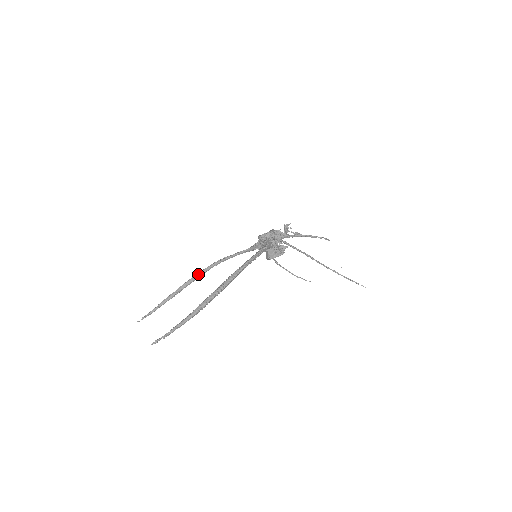
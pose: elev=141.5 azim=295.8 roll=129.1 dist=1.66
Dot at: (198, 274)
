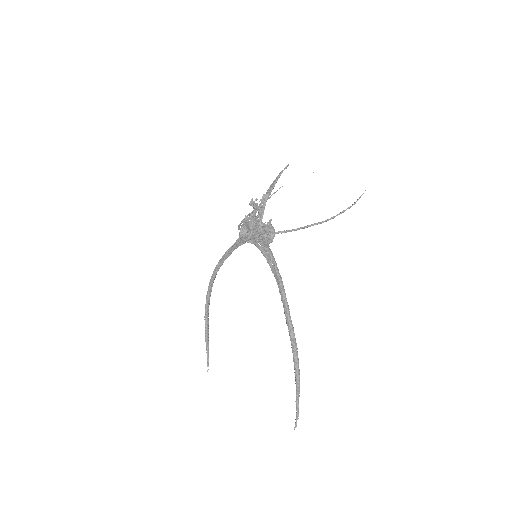
Dot at: (208, 296)
